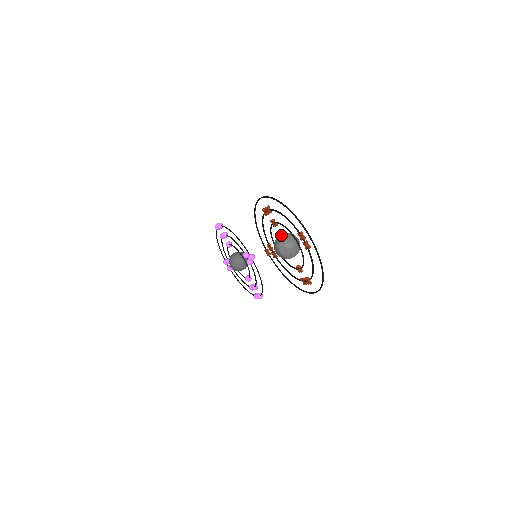
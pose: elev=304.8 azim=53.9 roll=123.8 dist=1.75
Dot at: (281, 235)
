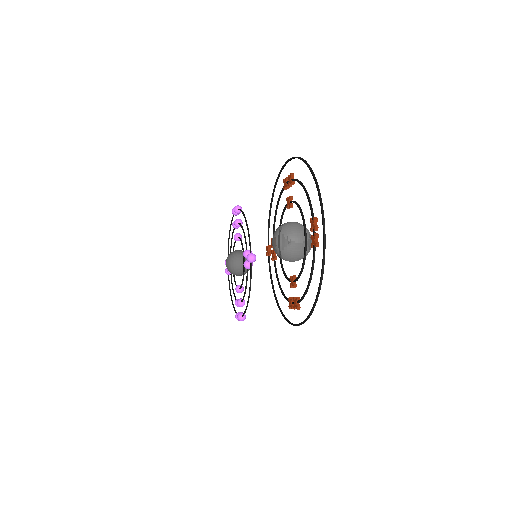
Dot at: occluded
